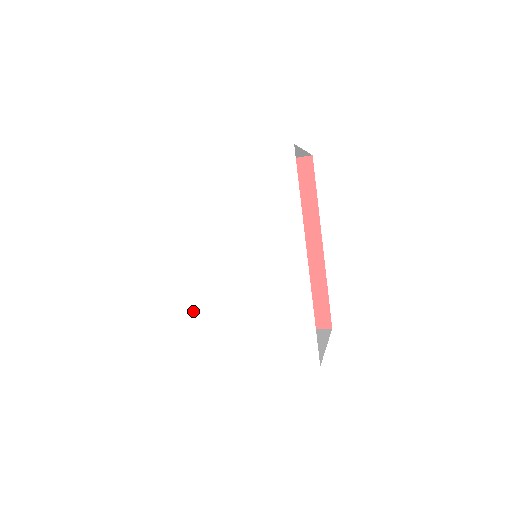
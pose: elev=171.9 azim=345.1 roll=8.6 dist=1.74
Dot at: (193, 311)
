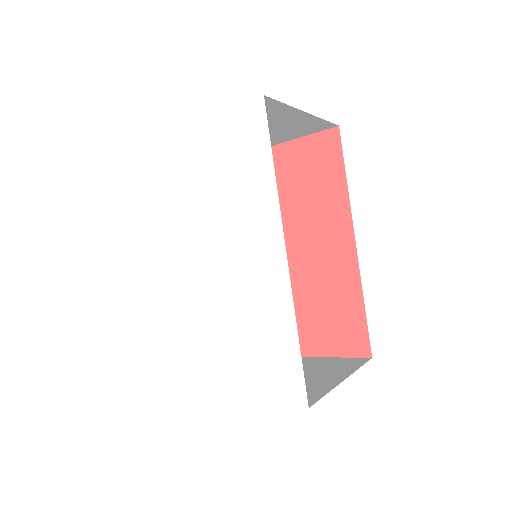
Dot at: (165, 322)
